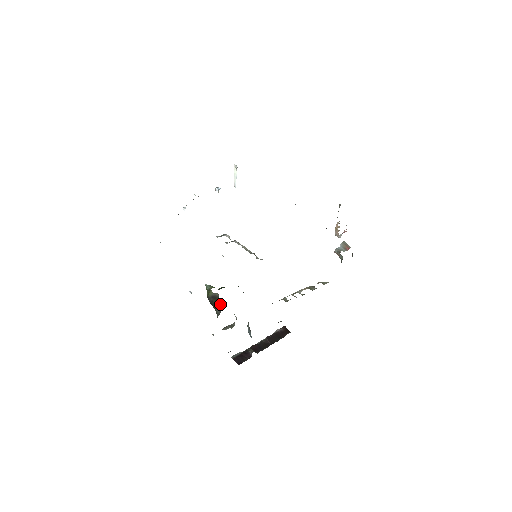
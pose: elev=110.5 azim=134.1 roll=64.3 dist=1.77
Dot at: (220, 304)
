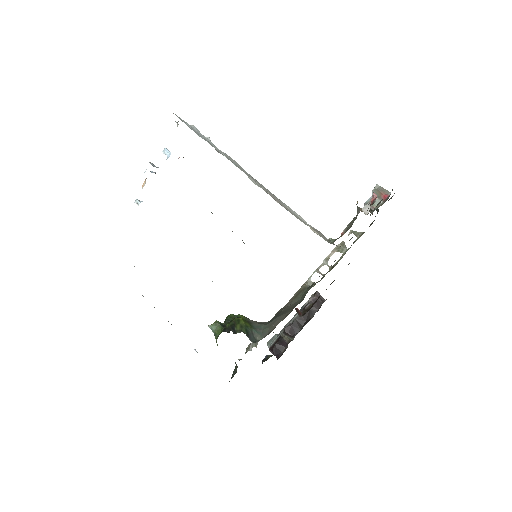
Dot at: occluded
